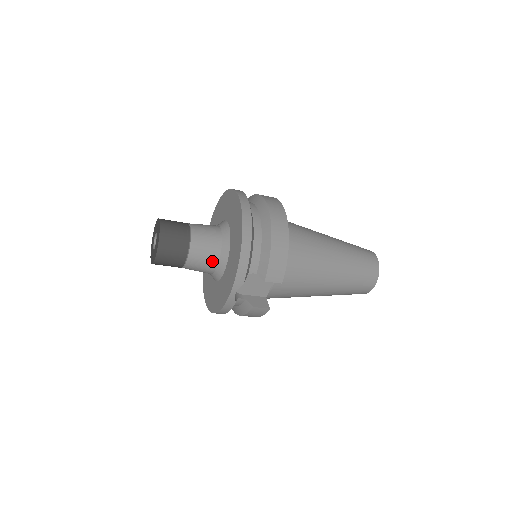
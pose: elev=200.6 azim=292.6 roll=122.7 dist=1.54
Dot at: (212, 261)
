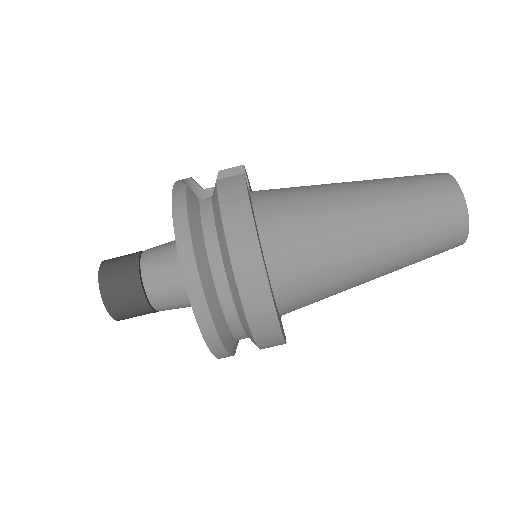
Dot at: (175, 241)
